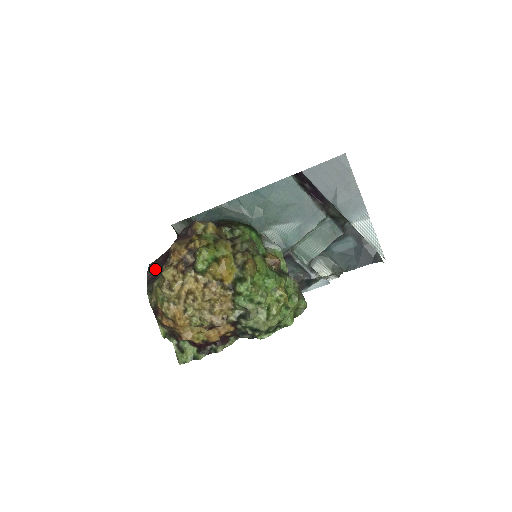
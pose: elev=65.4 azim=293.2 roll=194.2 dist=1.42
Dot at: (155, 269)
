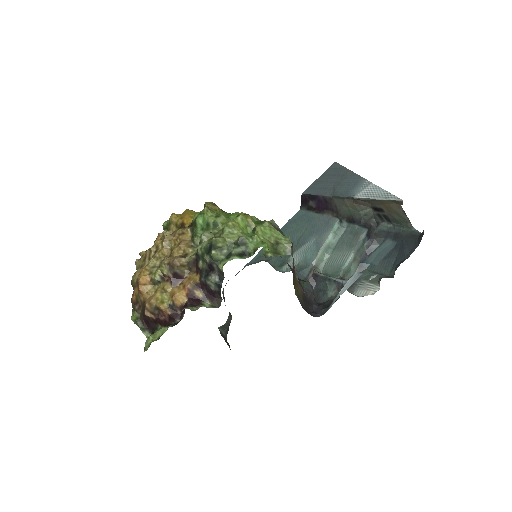
Dot at: occluded
